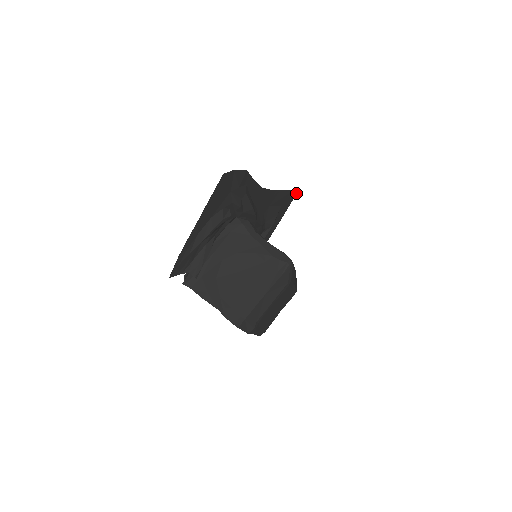
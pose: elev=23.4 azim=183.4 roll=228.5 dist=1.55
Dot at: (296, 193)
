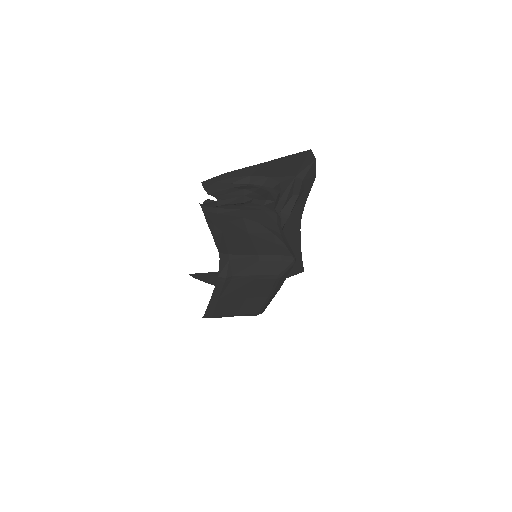
Dot at: occluded
